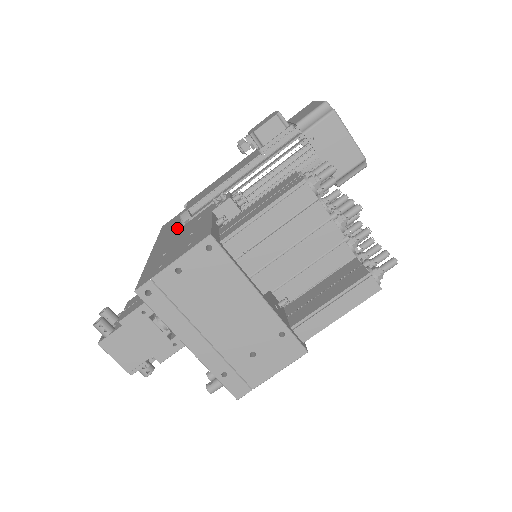
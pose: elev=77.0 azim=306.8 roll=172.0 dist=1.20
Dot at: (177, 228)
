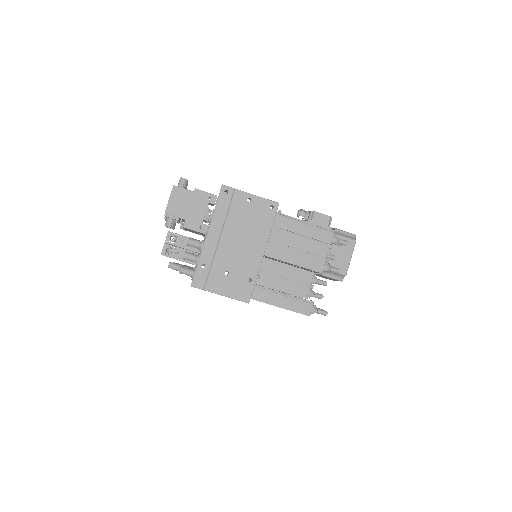
Dot at: occluded
